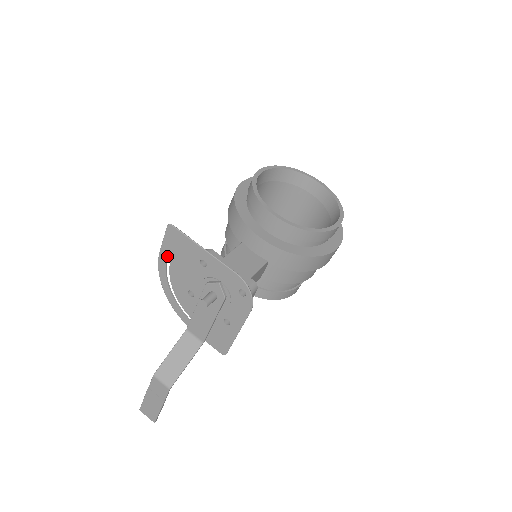
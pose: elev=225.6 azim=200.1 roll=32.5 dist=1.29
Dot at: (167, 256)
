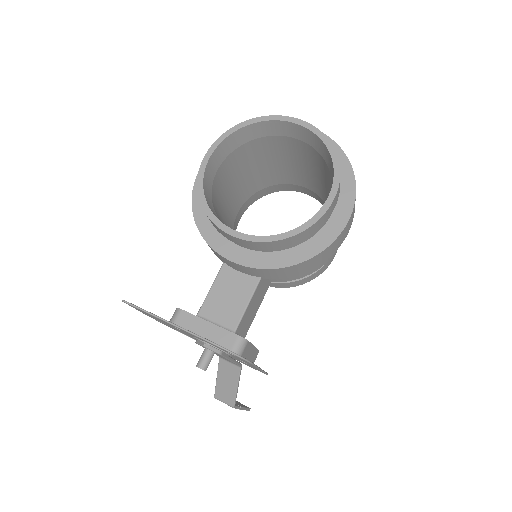
Dot at: occluded
